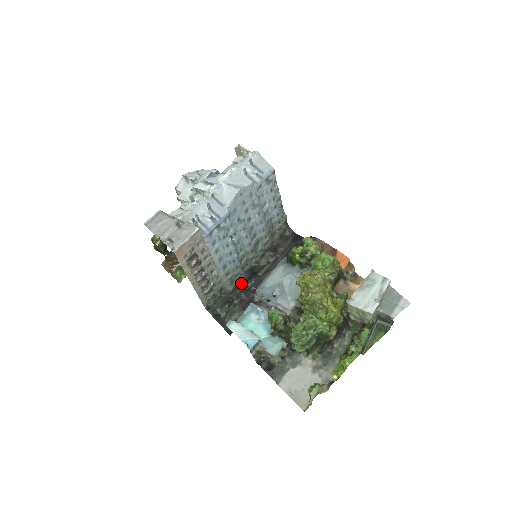
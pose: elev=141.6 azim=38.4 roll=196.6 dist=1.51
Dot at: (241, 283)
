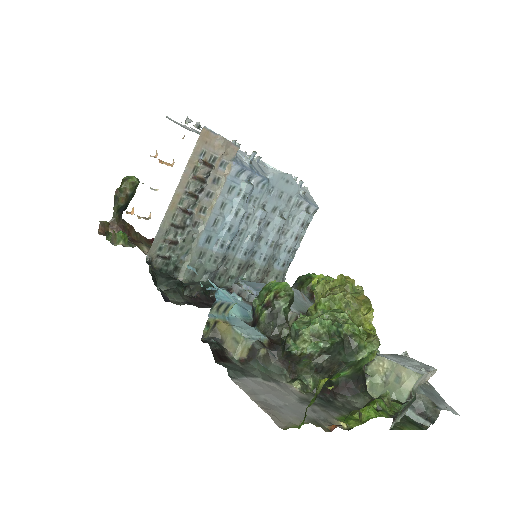
Dot at: occluded
